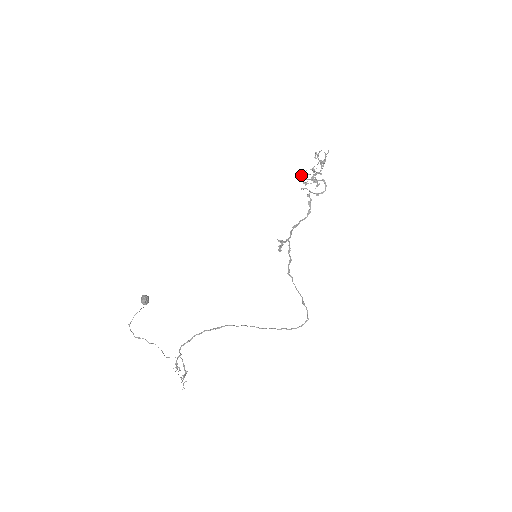
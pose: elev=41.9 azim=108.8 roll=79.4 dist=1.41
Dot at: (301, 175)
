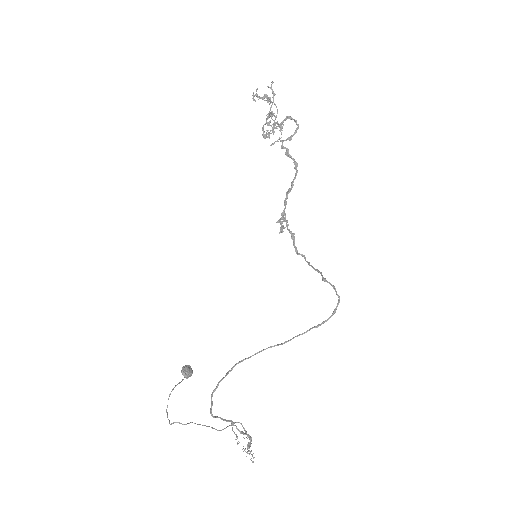
Dot at: (264, 131)
